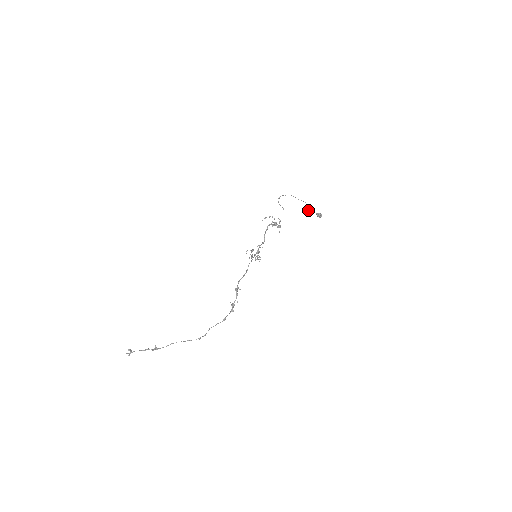
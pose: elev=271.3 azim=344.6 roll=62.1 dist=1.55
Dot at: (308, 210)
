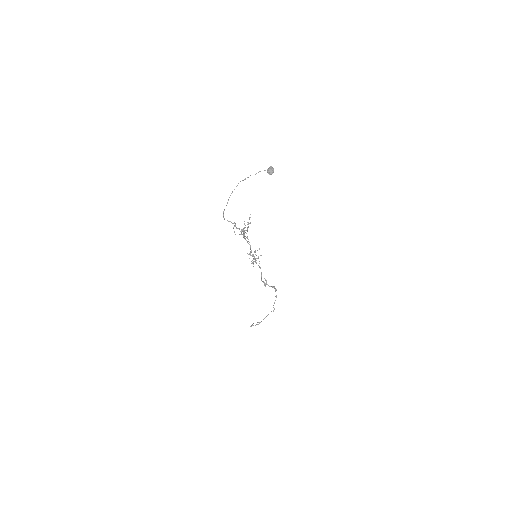
Dot at: (258, 172)
